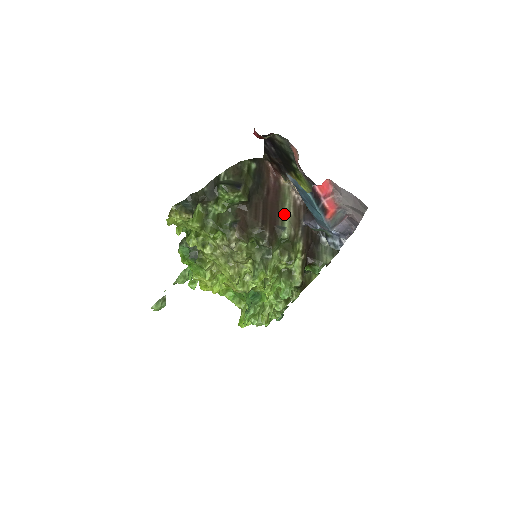
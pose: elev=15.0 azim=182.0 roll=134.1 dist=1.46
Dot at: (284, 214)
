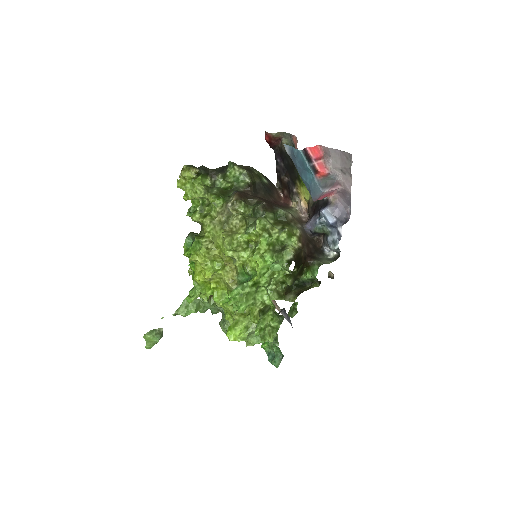
Dot at: (286, 210)
